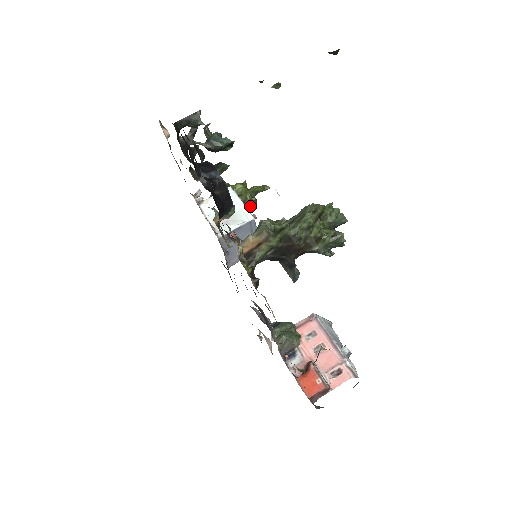
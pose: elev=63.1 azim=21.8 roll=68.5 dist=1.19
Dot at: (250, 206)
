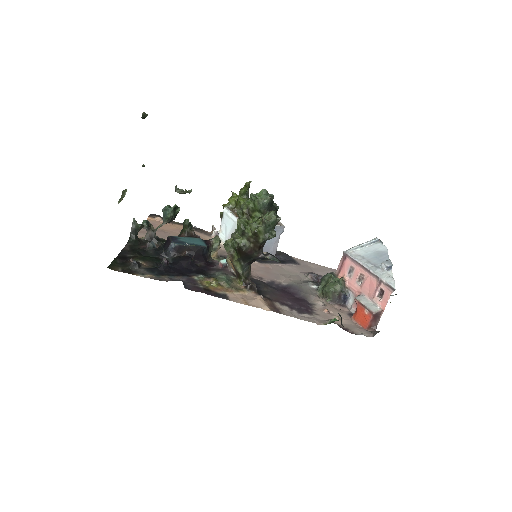
Dot at: occluded
